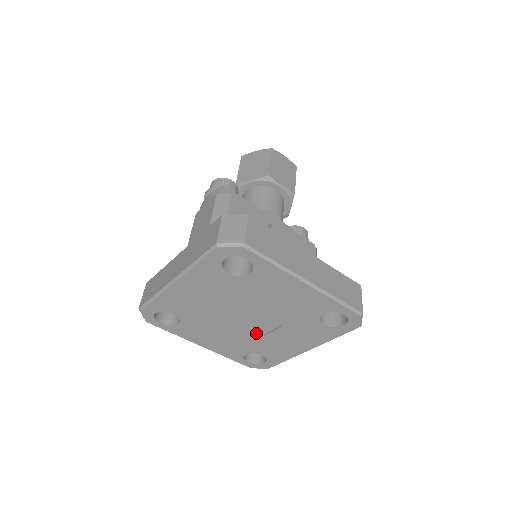
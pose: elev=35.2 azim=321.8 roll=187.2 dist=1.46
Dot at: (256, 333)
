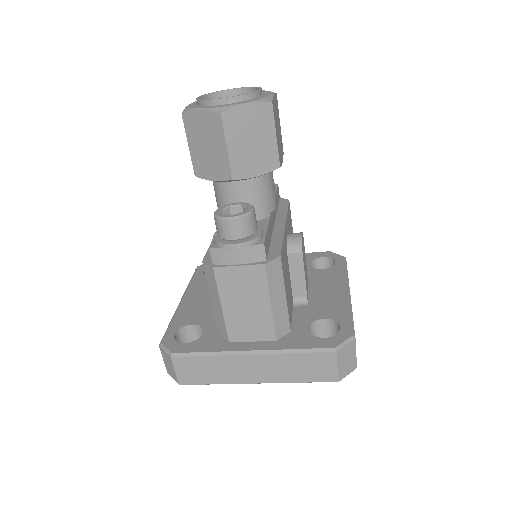
Dot at: occluded
